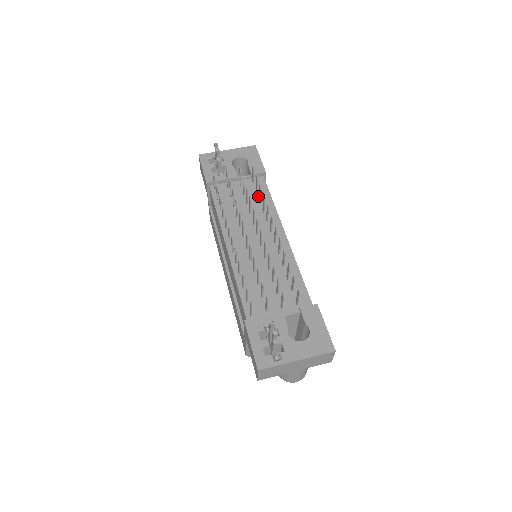
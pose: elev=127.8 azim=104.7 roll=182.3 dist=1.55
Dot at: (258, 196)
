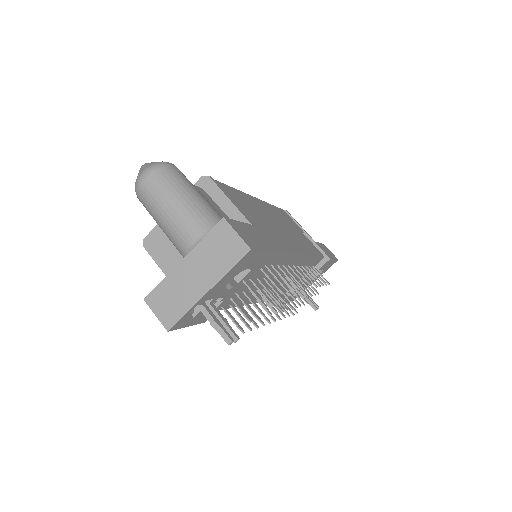
Dot at: (269, 265)
